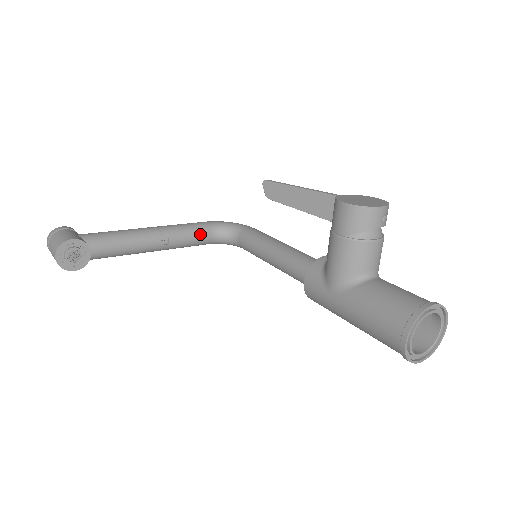
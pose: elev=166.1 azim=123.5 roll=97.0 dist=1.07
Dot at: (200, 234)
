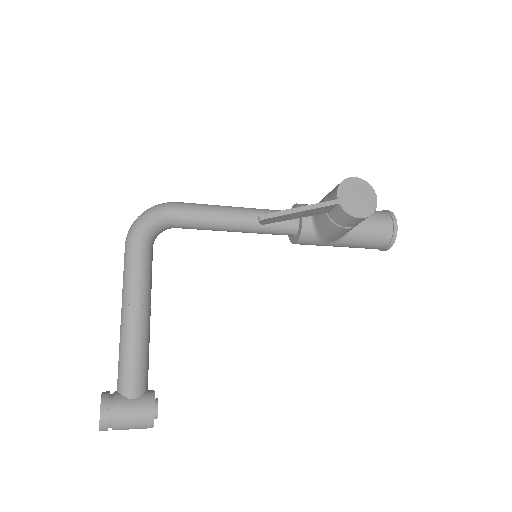
Dot at: (152, 260)
